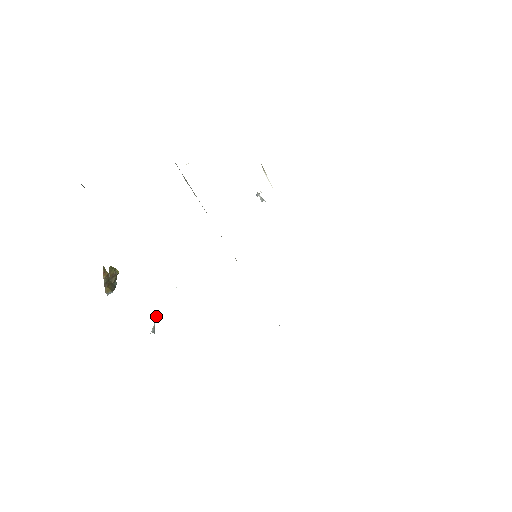
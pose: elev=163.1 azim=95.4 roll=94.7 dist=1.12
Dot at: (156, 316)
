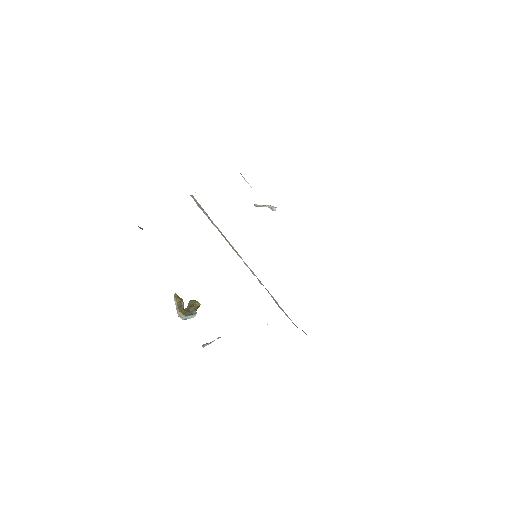
Dot at: (218, 337)
